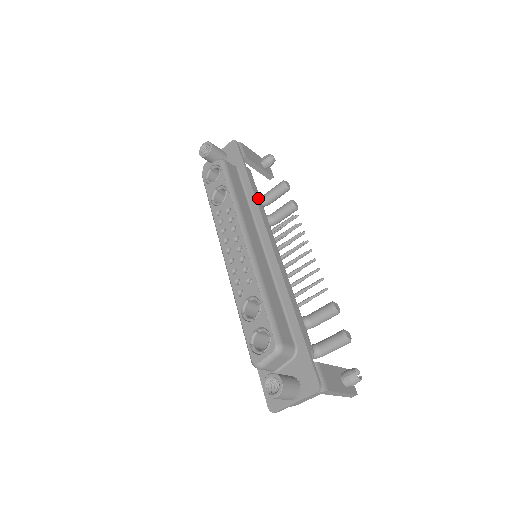
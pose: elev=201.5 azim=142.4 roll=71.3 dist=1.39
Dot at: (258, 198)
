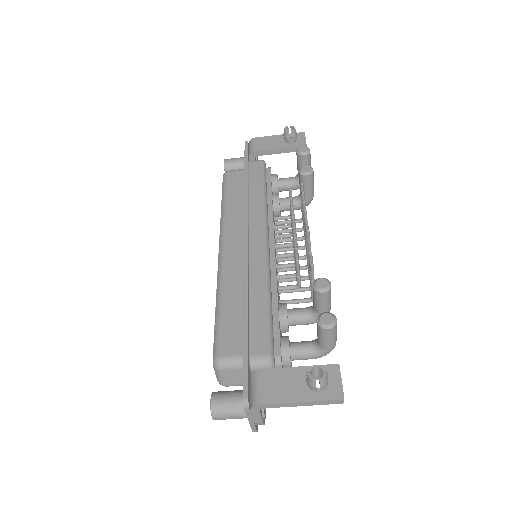
Dot at: (258, 191)
